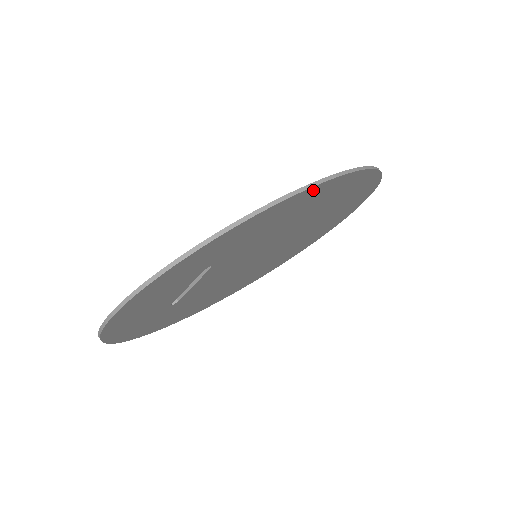
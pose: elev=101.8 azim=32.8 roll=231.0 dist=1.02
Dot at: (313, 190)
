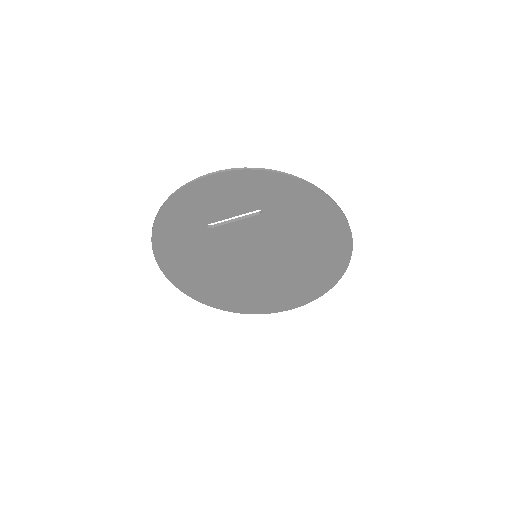
Dot at: (338, 218)
